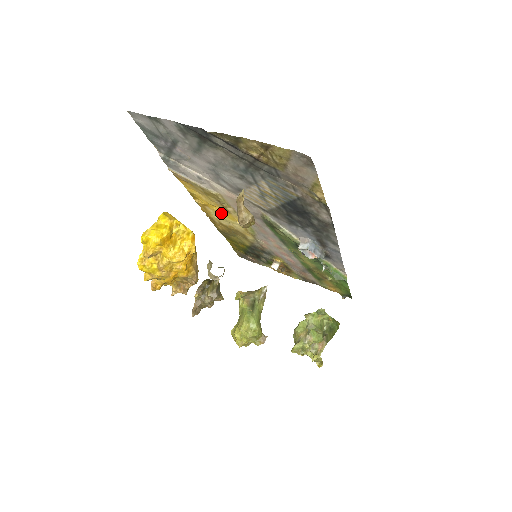
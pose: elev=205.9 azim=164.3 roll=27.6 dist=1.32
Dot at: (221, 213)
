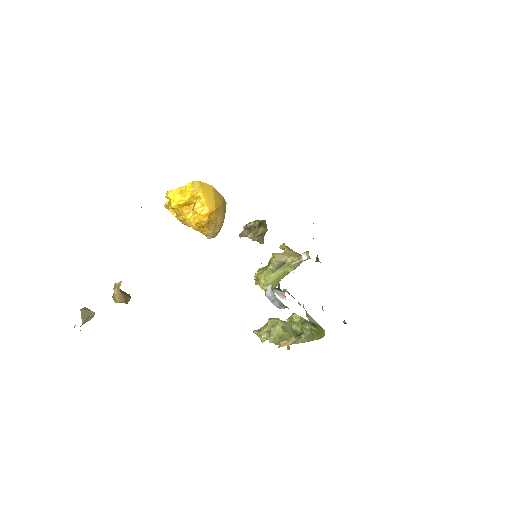
Dot at: occluded
